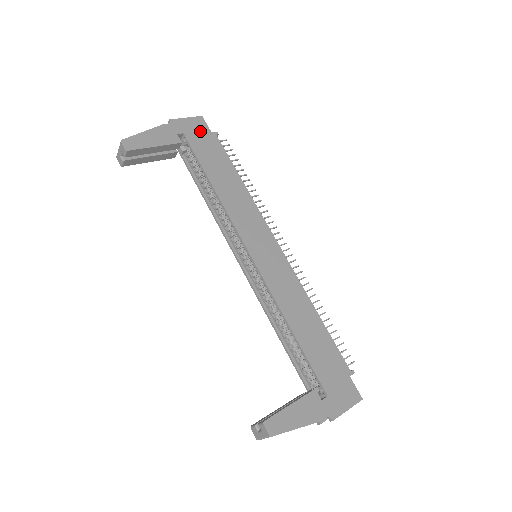
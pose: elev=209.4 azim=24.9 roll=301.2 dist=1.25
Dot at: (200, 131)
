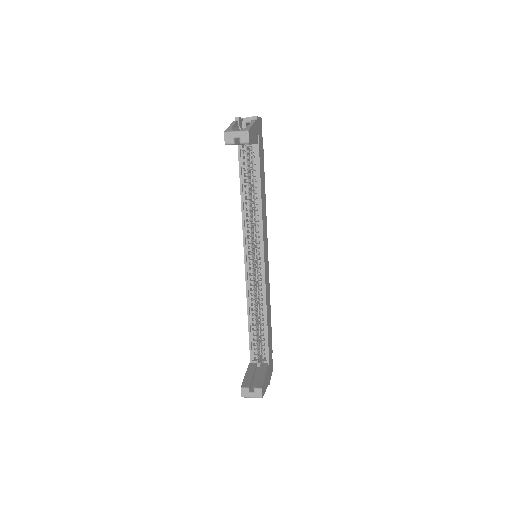
Dot at: (261, 134)
